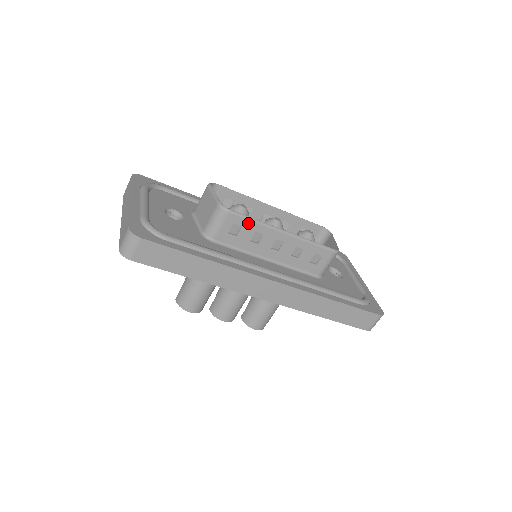
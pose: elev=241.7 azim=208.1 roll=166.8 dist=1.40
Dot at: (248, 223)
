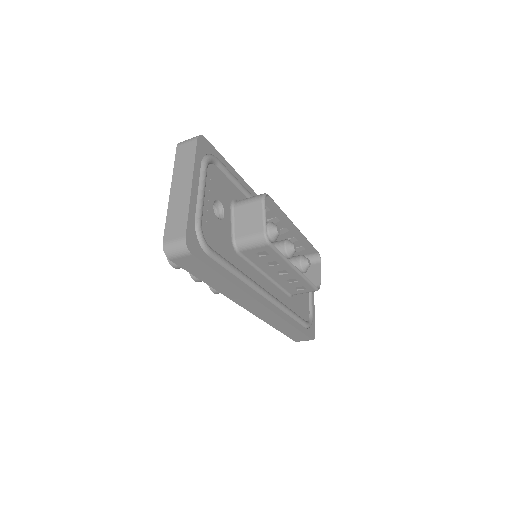
Dot at: (276, 255)
